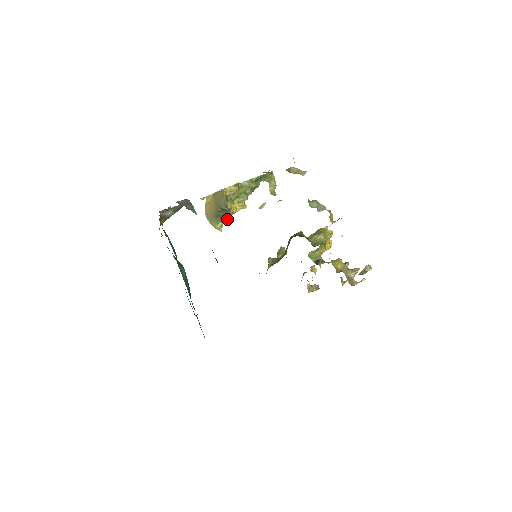
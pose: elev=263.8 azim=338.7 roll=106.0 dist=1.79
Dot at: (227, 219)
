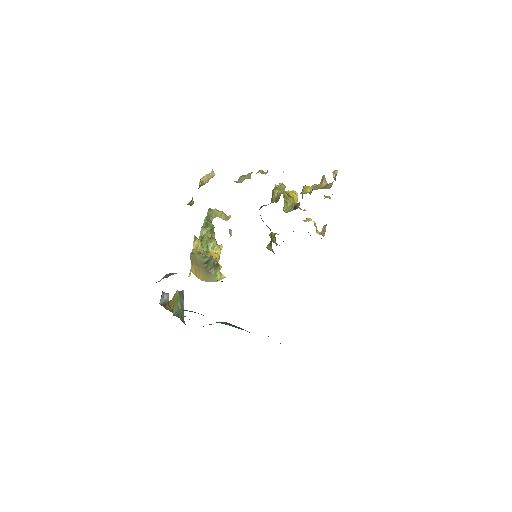
Dot at: (219, 266)
